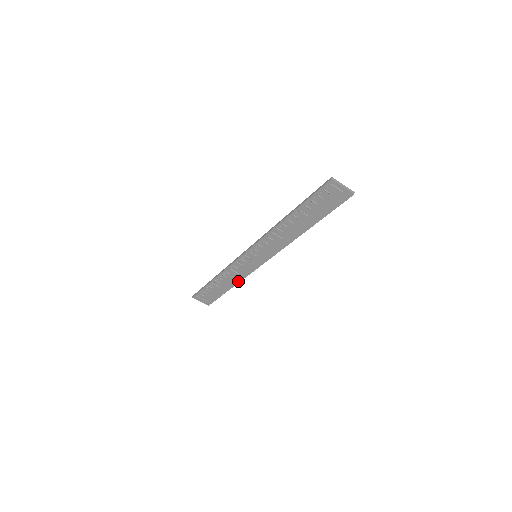
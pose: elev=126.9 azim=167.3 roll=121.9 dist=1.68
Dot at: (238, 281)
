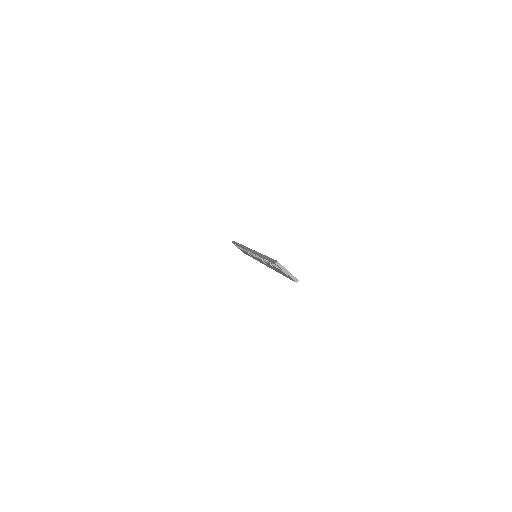
Dot at: (253, 258)
